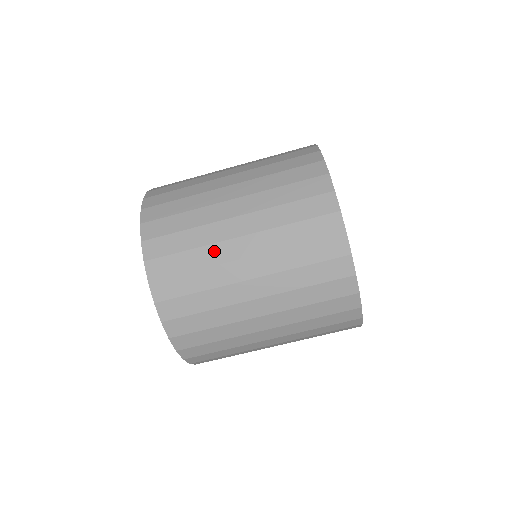
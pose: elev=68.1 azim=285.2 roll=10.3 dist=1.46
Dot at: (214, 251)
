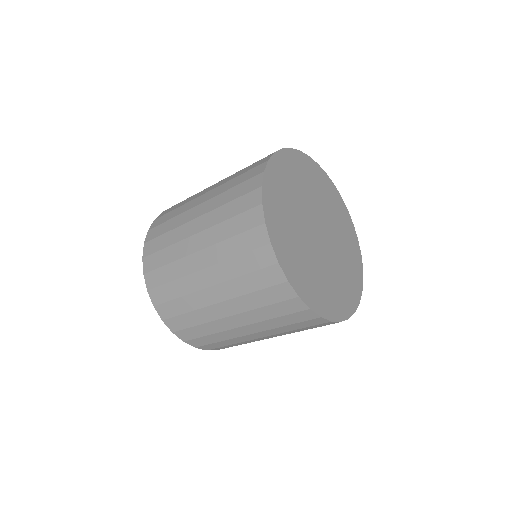
Dot at: occluded
